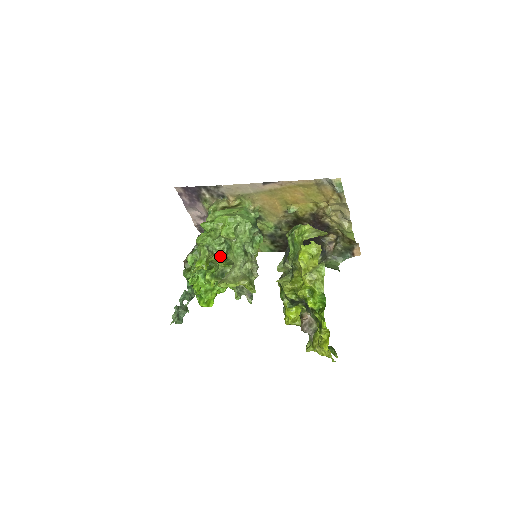
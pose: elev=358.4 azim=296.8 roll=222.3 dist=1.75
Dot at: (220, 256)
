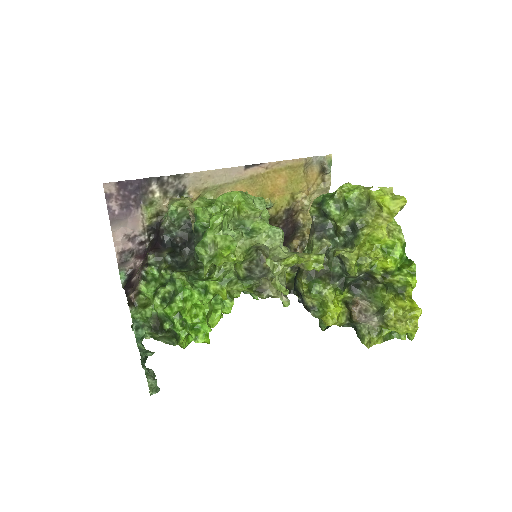
Dot at: (236, 247)
